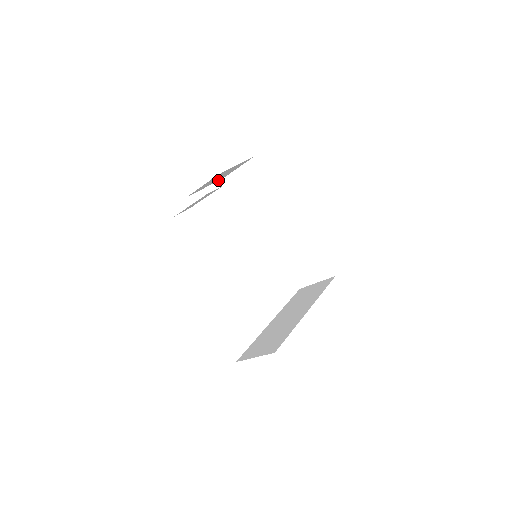
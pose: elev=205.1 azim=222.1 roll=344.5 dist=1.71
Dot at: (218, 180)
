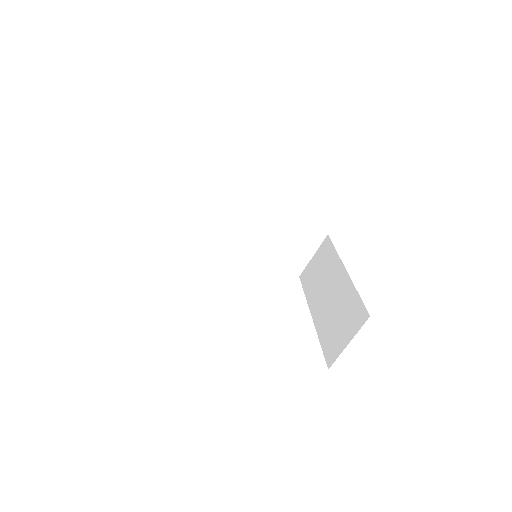
Dot at: occluded
